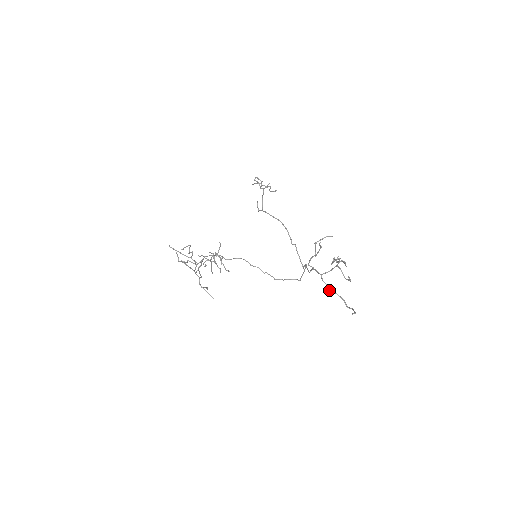
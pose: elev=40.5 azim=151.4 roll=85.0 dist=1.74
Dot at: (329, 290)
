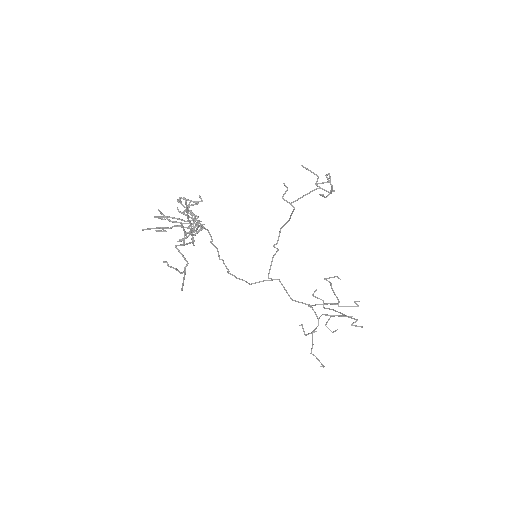
Dot at: (303, 328)
